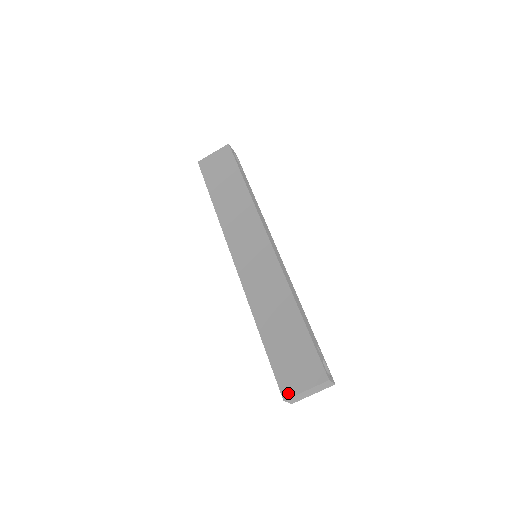
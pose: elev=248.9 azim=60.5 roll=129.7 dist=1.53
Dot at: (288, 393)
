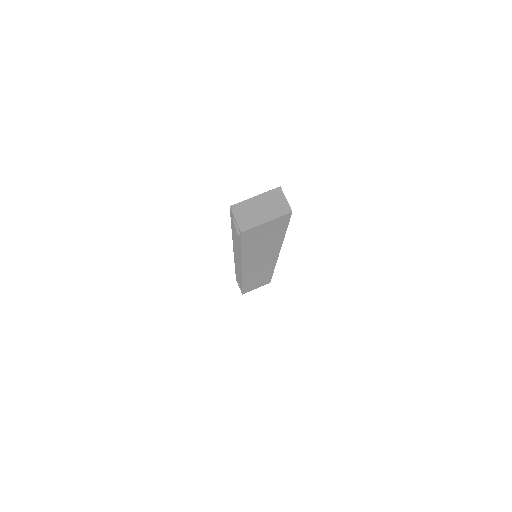
Dot at: (237, 205)
